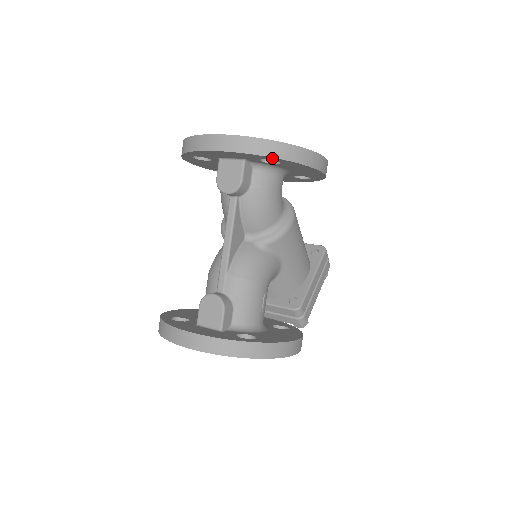
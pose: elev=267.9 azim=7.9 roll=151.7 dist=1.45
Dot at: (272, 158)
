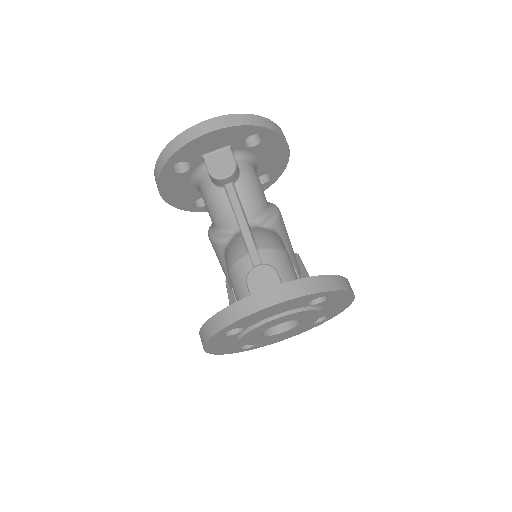
Dot at: (259, 129)
